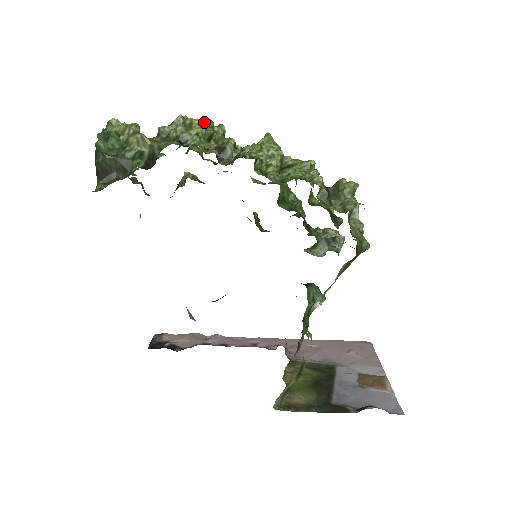
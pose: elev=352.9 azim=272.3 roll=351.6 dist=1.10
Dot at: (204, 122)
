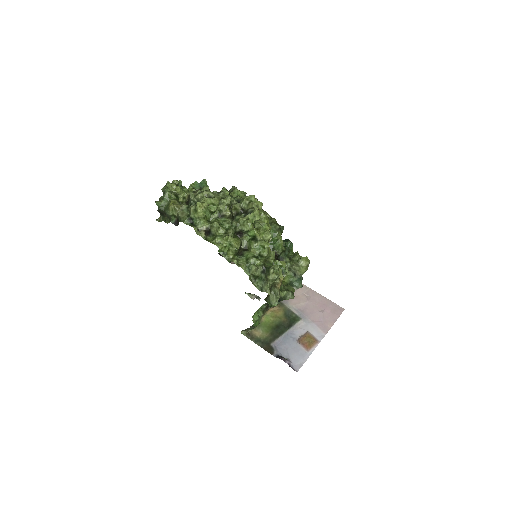
Dot at: (211, 203)
